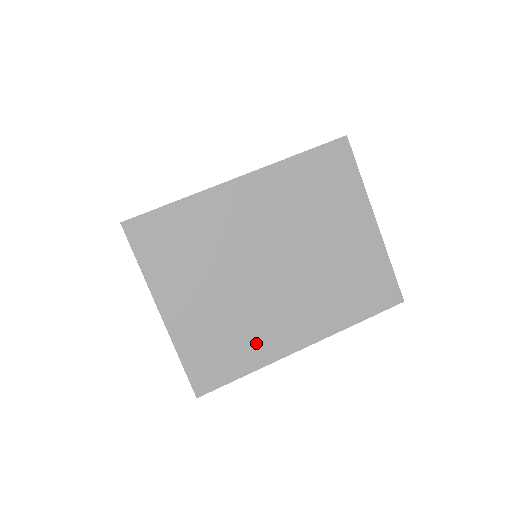
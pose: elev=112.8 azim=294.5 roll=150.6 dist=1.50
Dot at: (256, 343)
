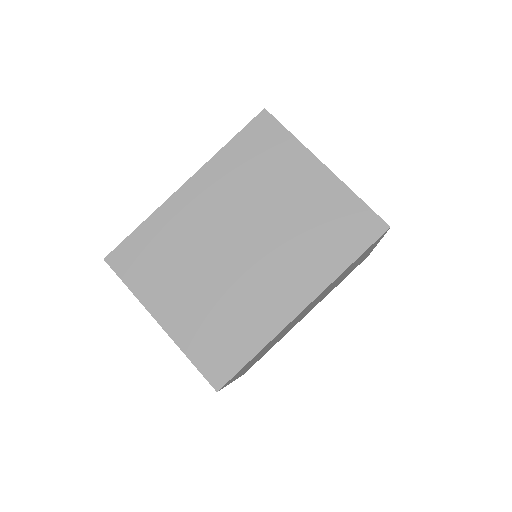
Dot at: (254, 321)
